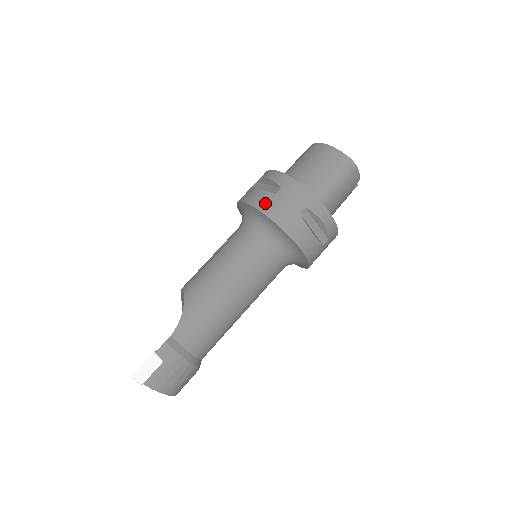
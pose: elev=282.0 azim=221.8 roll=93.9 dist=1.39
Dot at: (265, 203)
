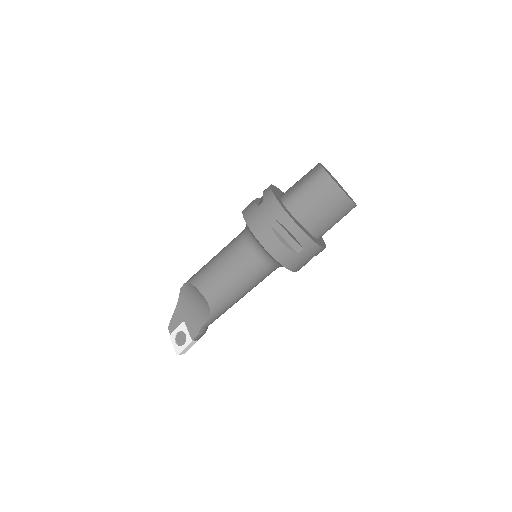
Dot at: (288, 261)
